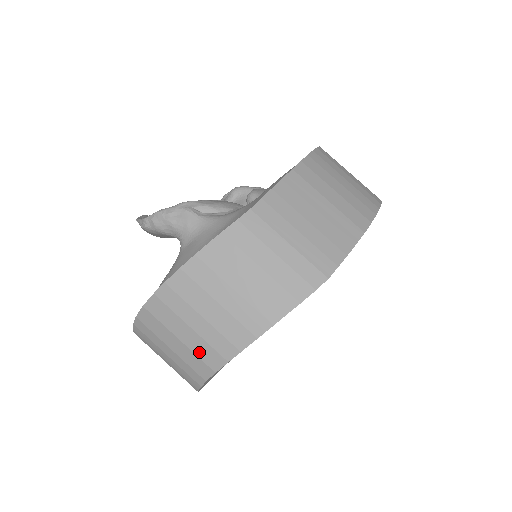
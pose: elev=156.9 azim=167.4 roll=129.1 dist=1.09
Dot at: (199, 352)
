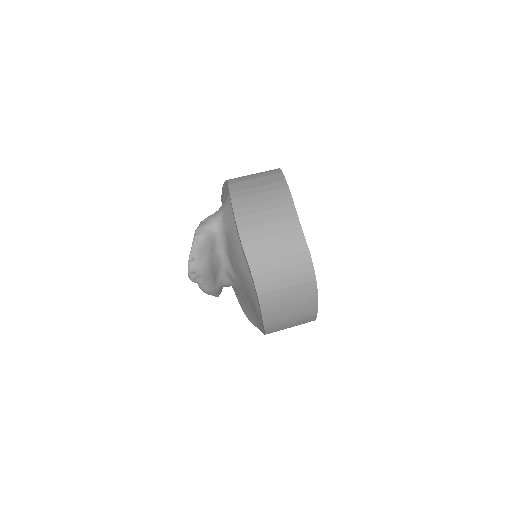
Dot at: (281, 216)
